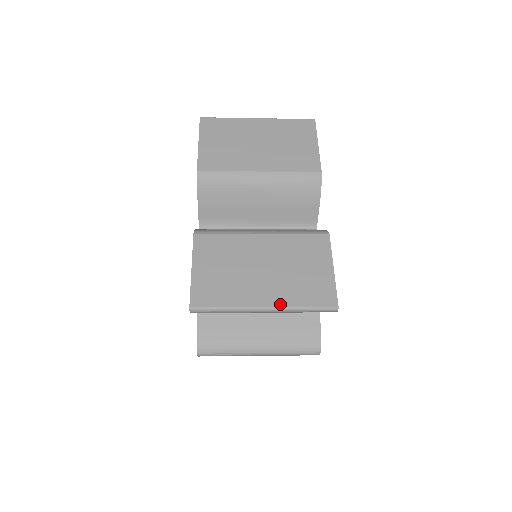
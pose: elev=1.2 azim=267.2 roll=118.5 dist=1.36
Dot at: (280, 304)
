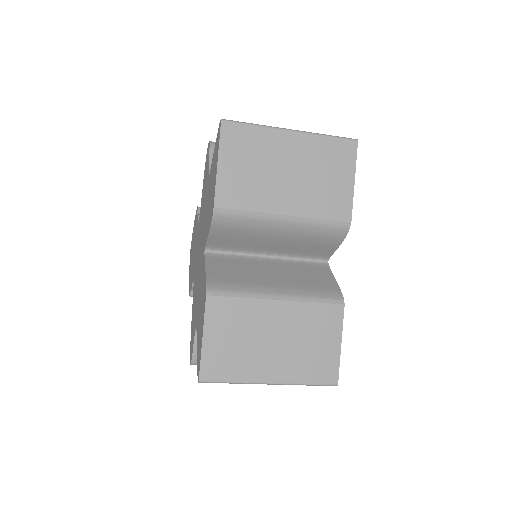
Dot at: (285, 380)
